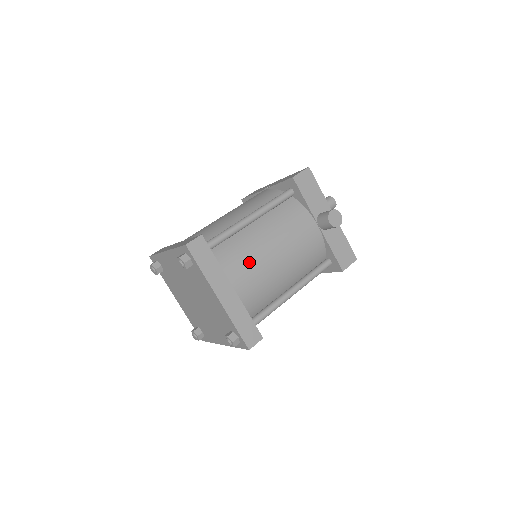
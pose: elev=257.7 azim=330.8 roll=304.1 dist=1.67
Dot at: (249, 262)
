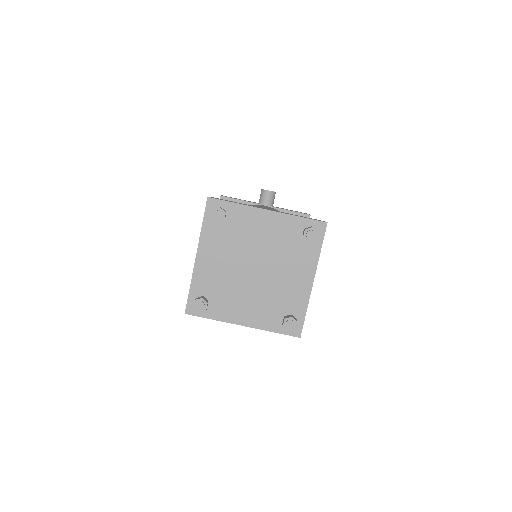
Dot at: occluded
